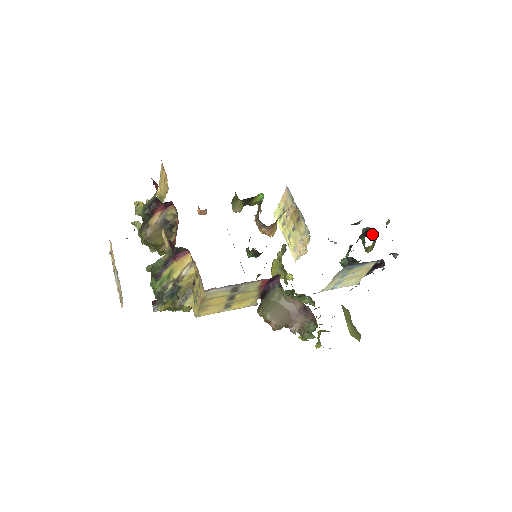
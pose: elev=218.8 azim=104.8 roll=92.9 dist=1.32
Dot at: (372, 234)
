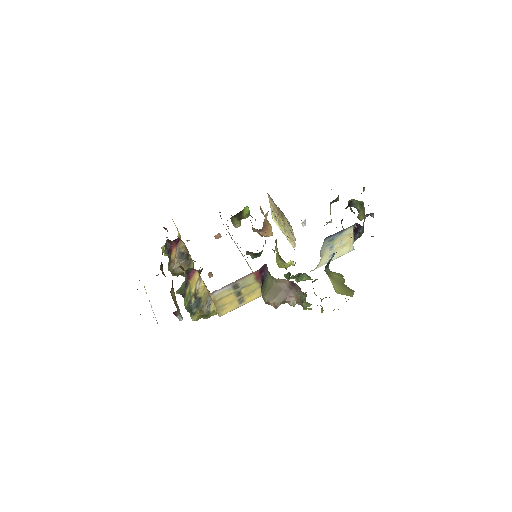
Dot at: (354, 204)
